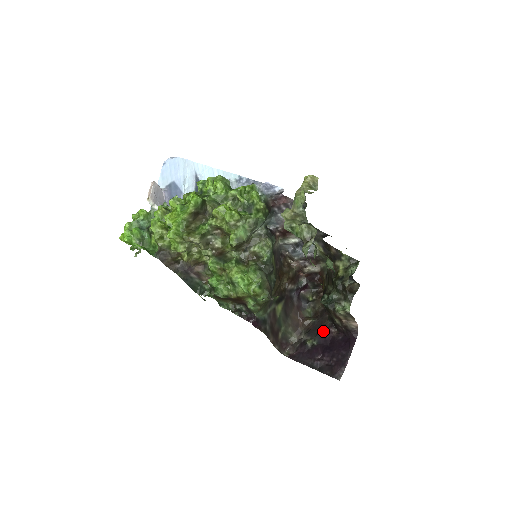
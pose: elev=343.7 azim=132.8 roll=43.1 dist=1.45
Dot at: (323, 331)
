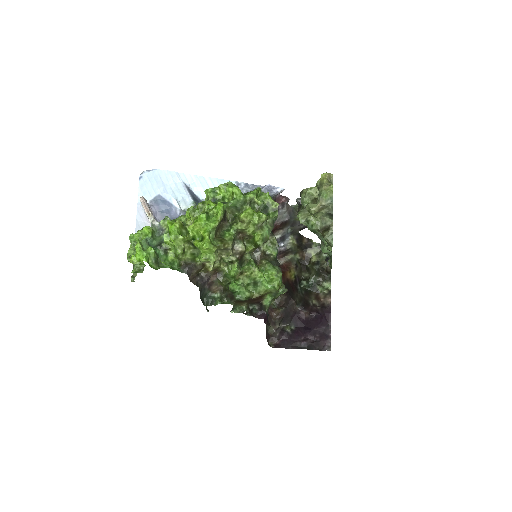
Dot at: (296, 316)
